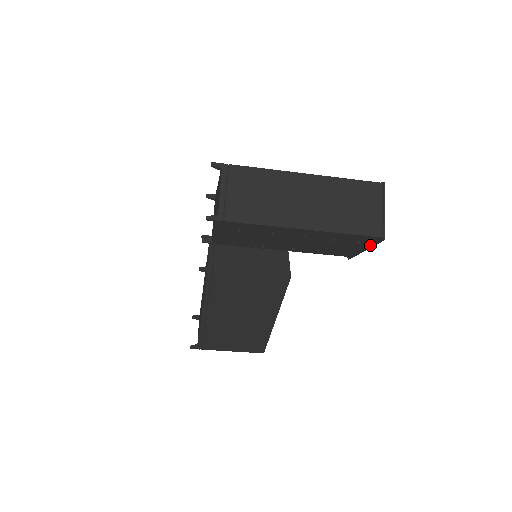
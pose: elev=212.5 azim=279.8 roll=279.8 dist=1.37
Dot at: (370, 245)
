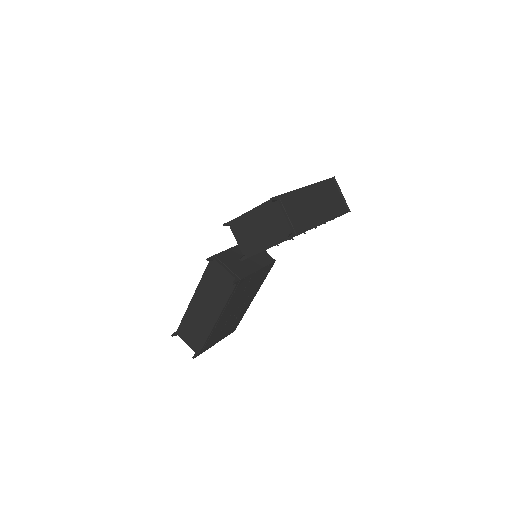
Dot at: (333, 218)
